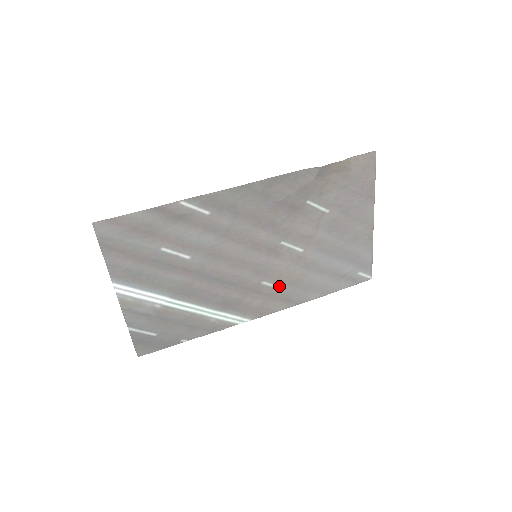
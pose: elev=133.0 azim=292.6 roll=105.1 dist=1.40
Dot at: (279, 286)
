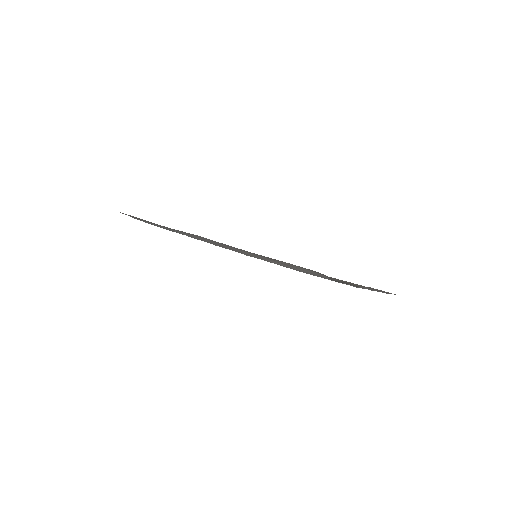
Dot at: occluded
